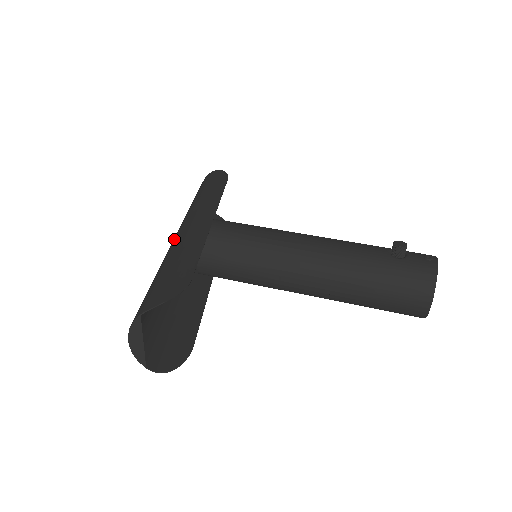
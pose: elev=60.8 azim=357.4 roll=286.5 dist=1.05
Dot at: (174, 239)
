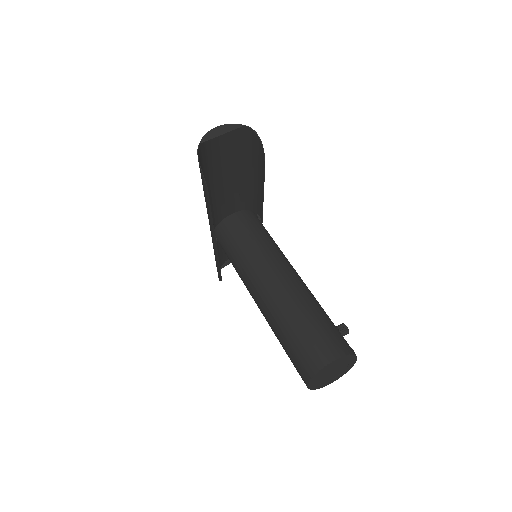
Dot at: (241, 194)
